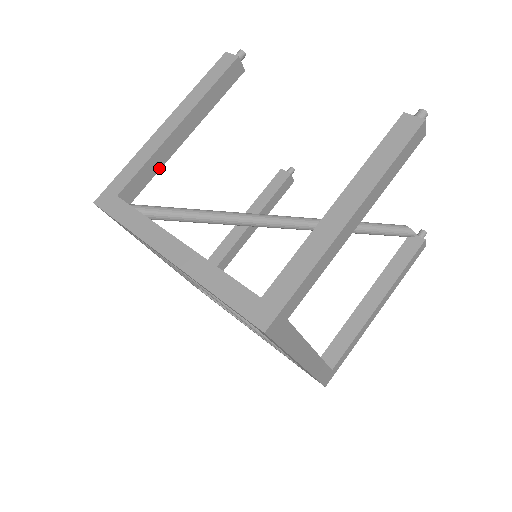
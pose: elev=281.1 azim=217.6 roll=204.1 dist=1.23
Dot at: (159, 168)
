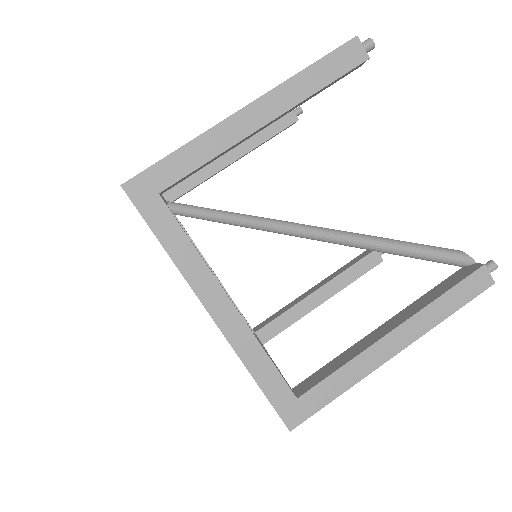
Dot at: (202, 181)
